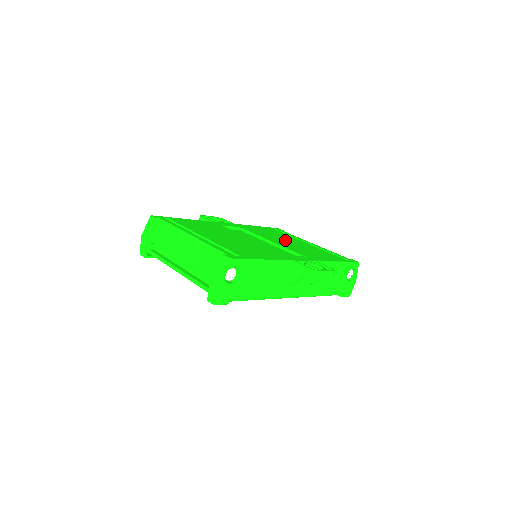
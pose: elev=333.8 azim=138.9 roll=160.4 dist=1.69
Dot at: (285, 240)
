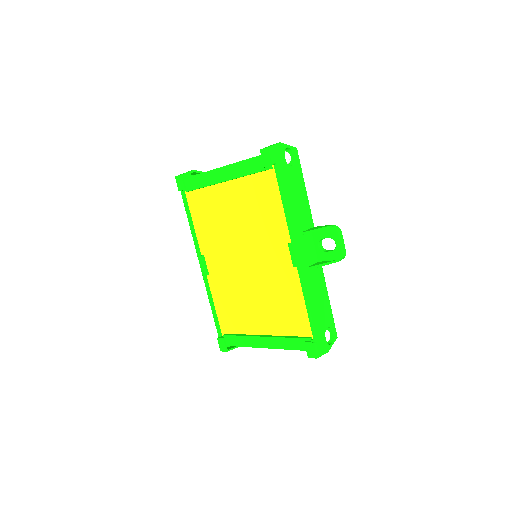
Dot at: occluded
